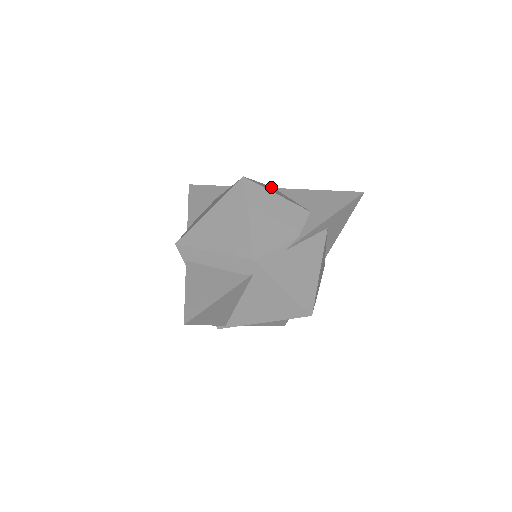
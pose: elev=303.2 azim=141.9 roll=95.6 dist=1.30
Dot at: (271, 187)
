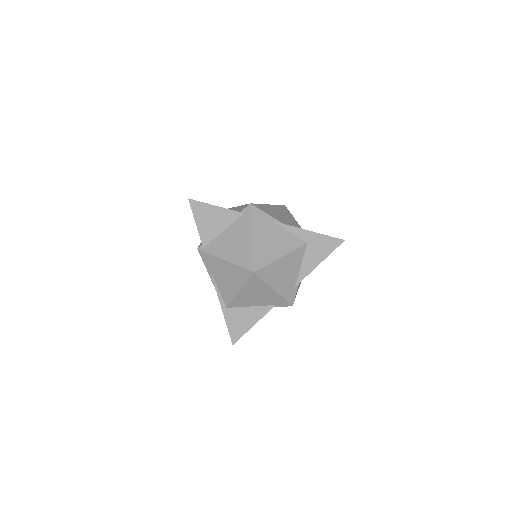
Dot at: occluded
